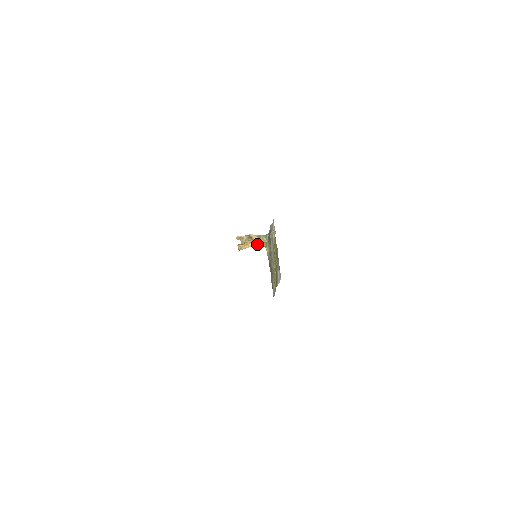
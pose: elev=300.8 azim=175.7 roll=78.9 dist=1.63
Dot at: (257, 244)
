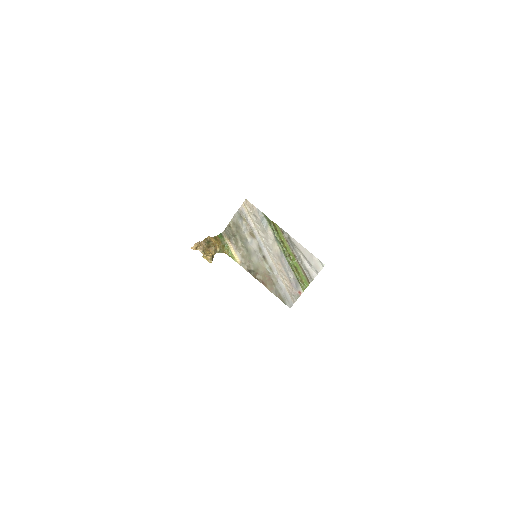
Dot at: (218, 250)
